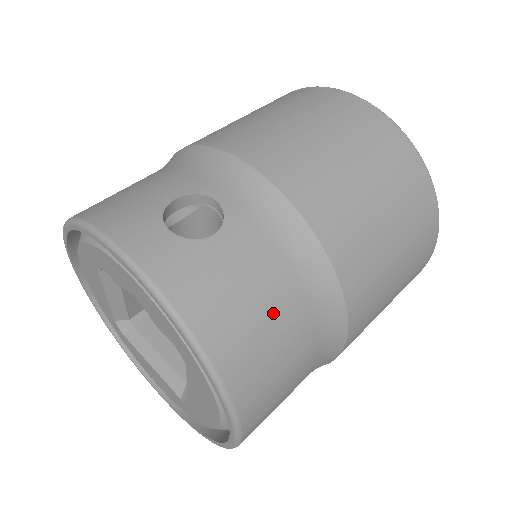
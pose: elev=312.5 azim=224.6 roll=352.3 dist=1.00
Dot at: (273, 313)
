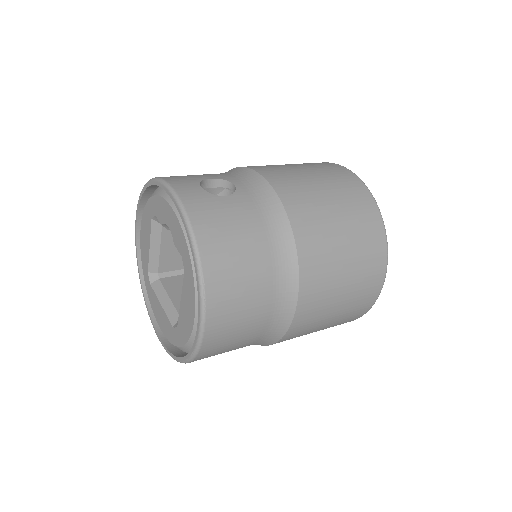
Dot at: (247, 248)
